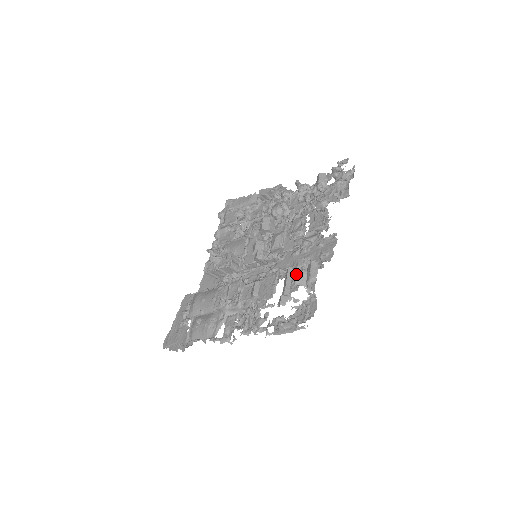
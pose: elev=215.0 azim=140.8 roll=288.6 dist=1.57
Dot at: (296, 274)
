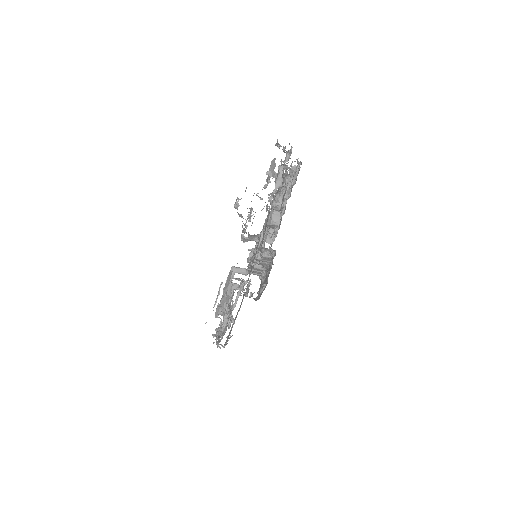
Dot at: occluded
